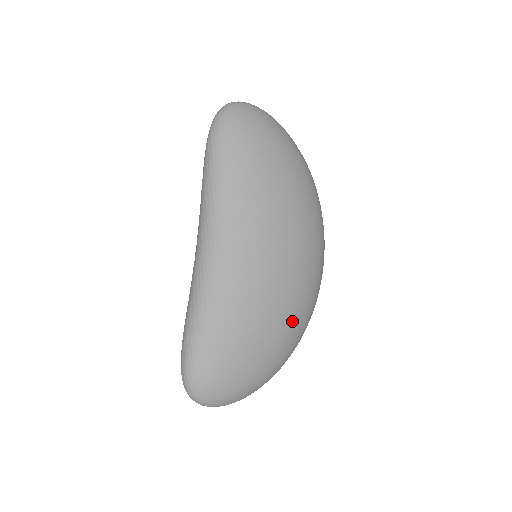
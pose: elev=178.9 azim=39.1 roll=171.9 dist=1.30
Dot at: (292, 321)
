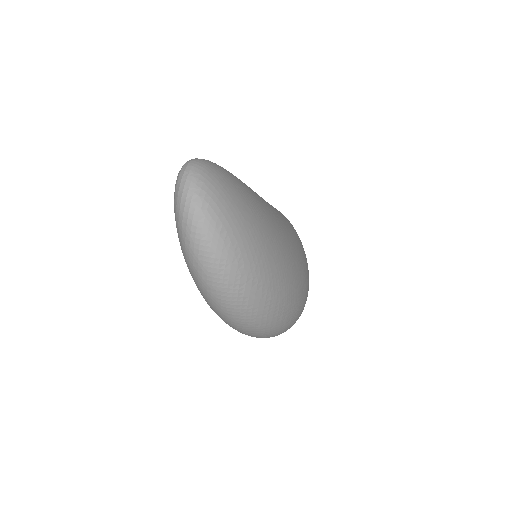
Dot at: (281, 261)
